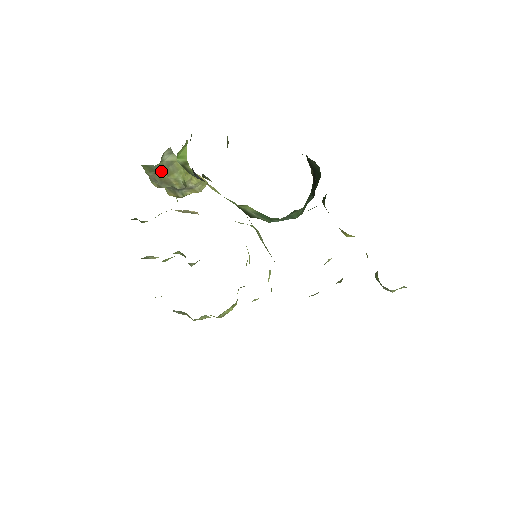
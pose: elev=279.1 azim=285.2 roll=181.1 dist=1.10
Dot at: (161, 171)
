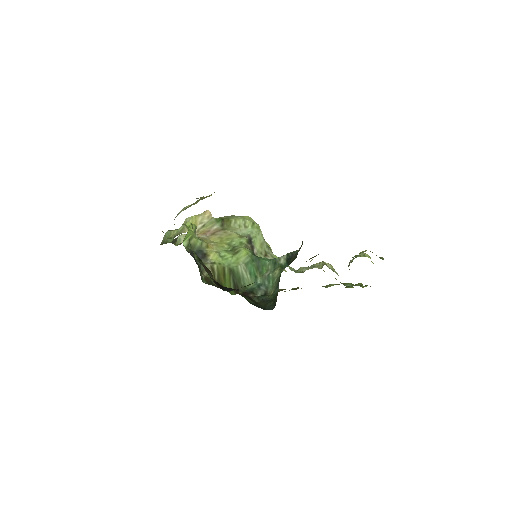
Dot at: occluded
